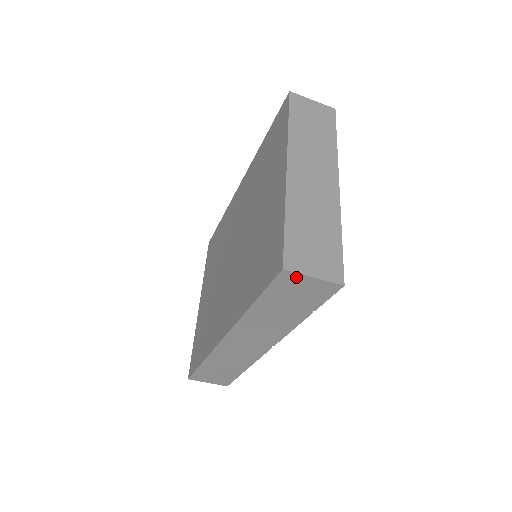
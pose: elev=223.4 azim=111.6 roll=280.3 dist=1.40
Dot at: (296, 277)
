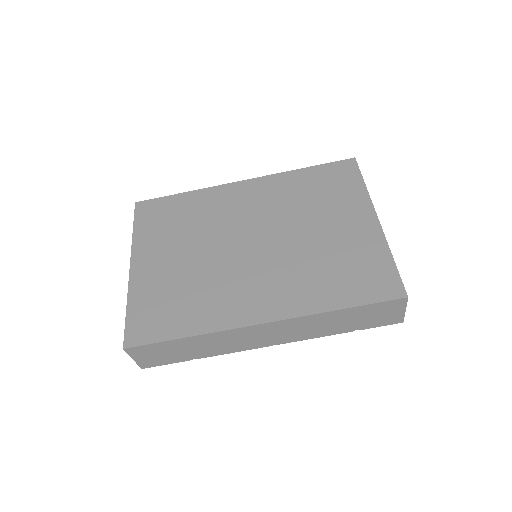
Dot at: (401, 305)
